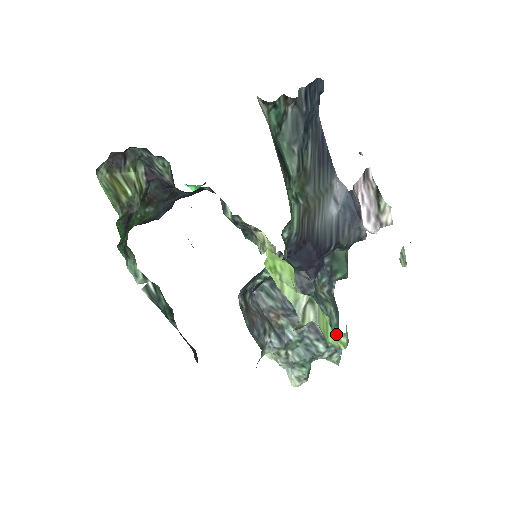
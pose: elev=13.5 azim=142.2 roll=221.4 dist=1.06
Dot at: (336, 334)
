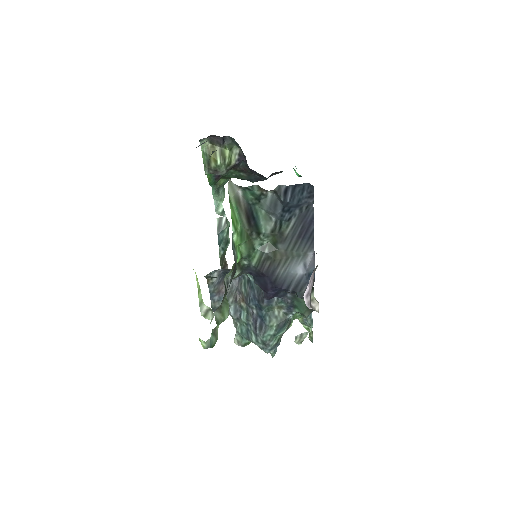
Dot at: (267, 340)
